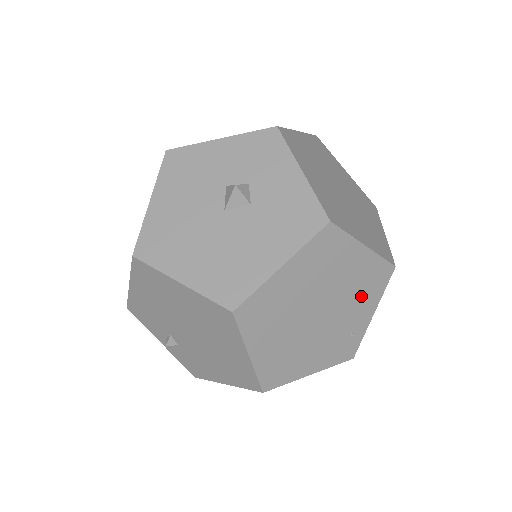
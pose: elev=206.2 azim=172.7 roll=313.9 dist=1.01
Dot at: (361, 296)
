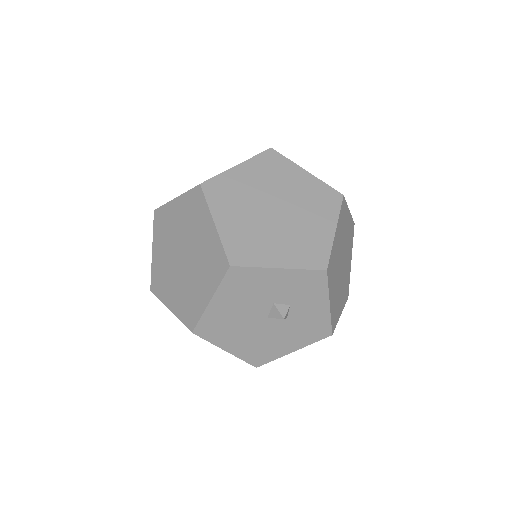
Dot at: occluded
